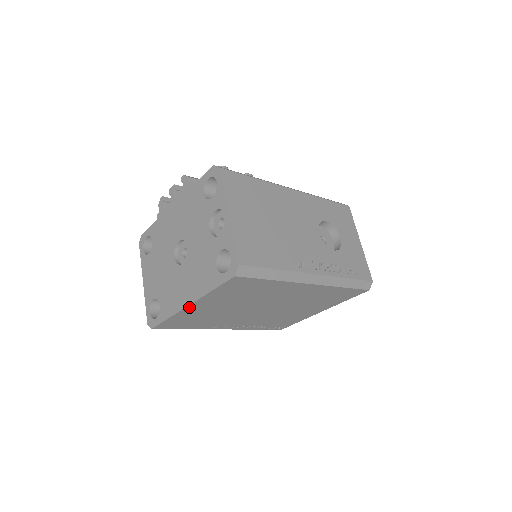
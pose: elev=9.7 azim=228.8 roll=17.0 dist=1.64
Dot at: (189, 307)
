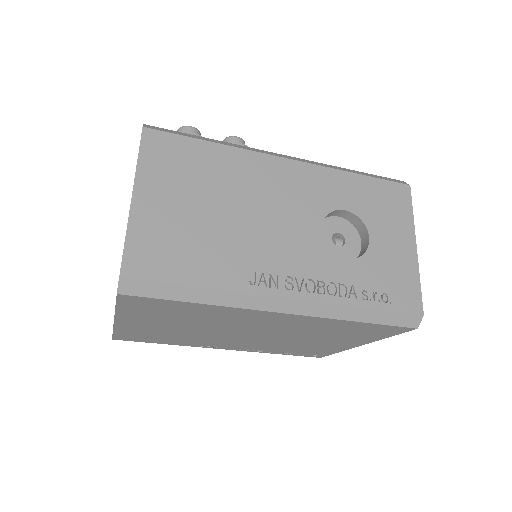
Dot at: (119, 323)
